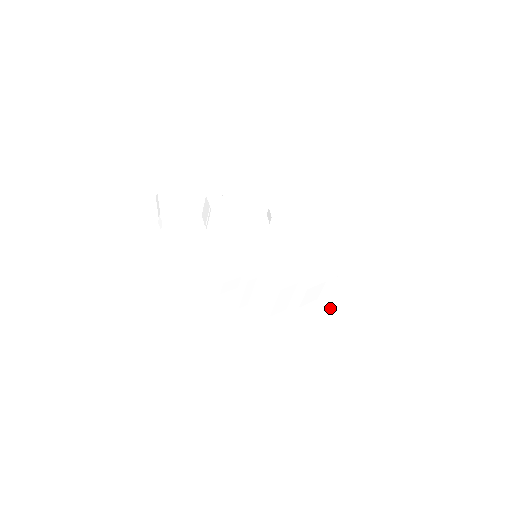
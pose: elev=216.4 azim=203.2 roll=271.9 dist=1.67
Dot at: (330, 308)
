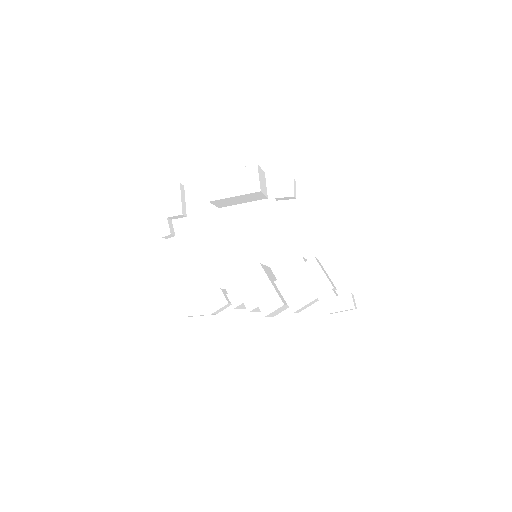
Dot at: occluded
